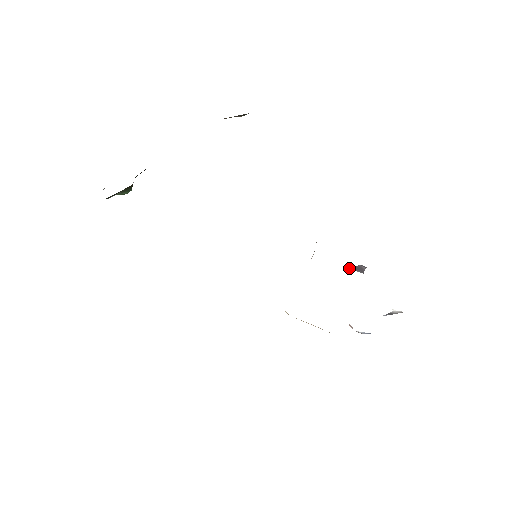
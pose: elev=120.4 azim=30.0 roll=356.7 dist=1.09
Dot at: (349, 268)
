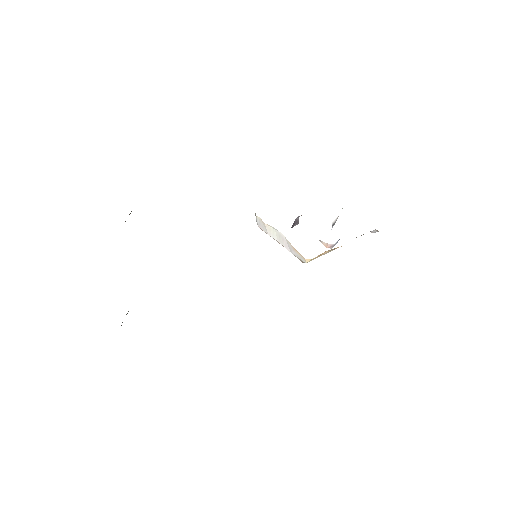
Dot at: (292, 226)
